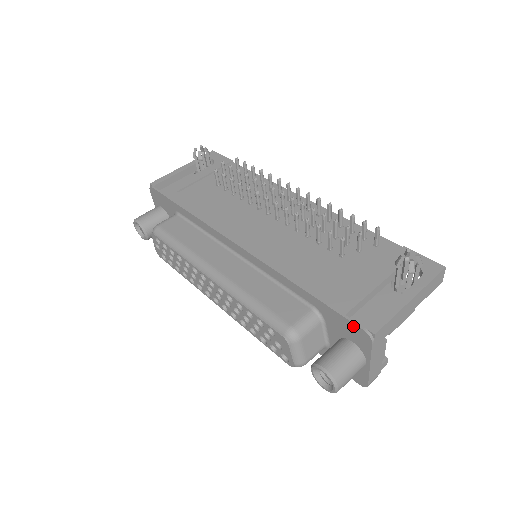
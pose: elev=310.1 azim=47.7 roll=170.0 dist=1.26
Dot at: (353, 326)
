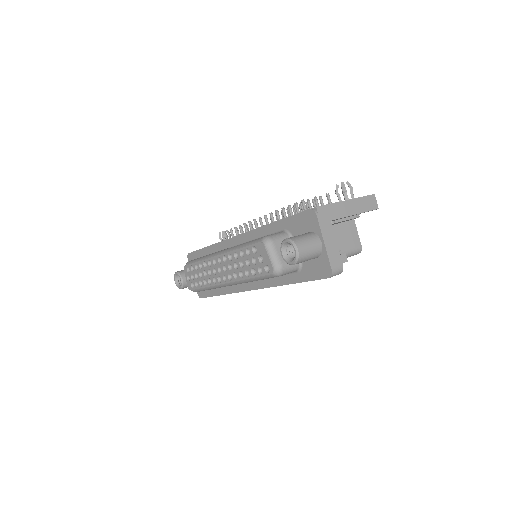
Dot at: (304, 214)
